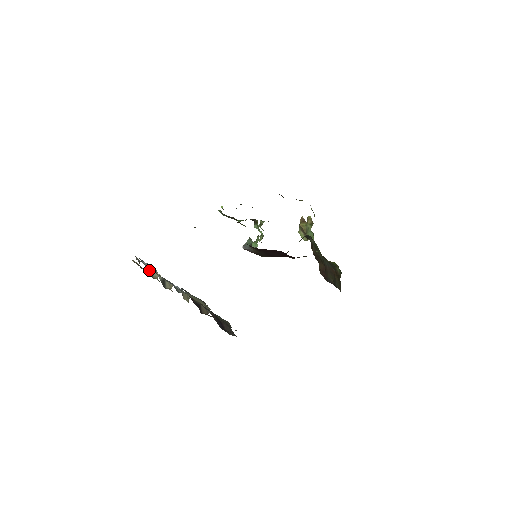
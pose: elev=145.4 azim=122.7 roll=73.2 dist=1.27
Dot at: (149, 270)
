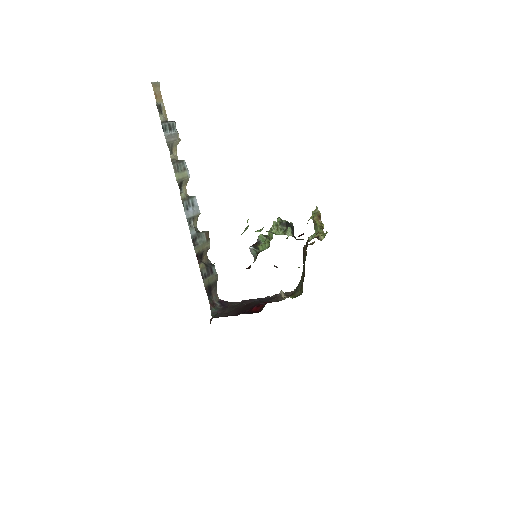
Dot at: (170, 145)
